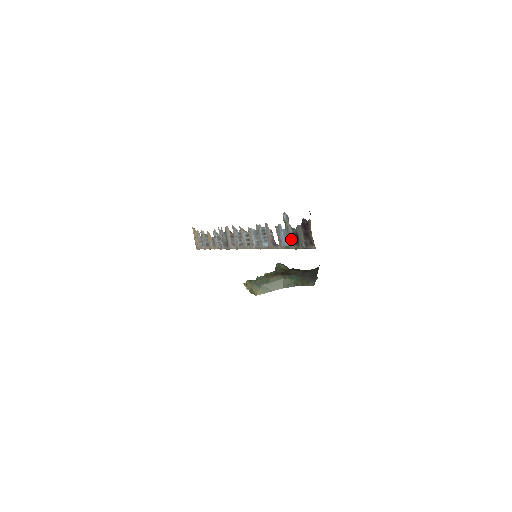
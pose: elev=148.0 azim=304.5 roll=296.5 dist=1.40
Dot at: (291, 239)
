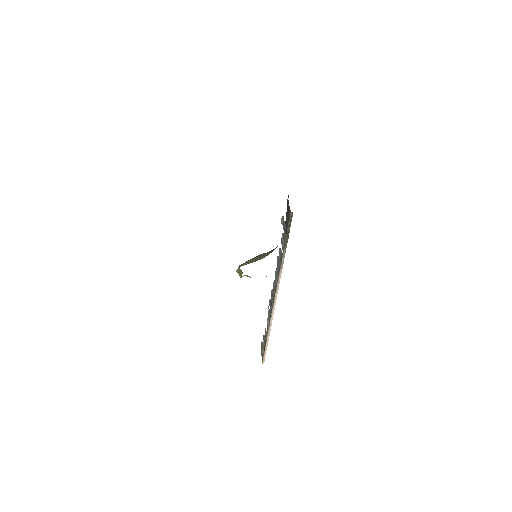
Dot at: (285, 232)
